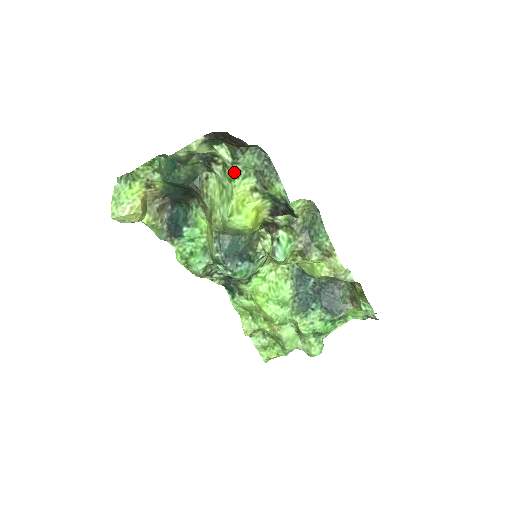
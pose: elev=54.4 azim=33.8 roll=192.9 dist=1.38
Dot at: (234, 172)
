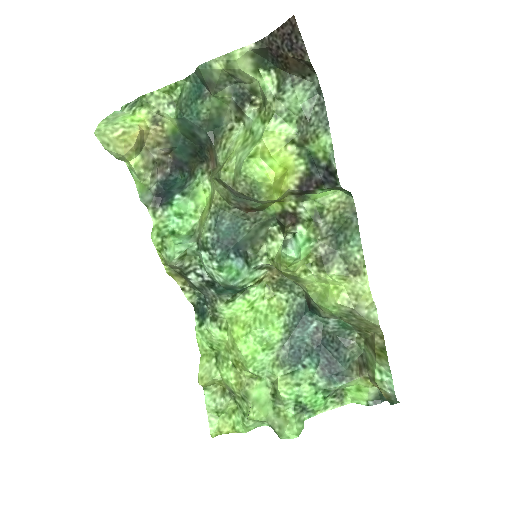
Dot at: (273, 110)
